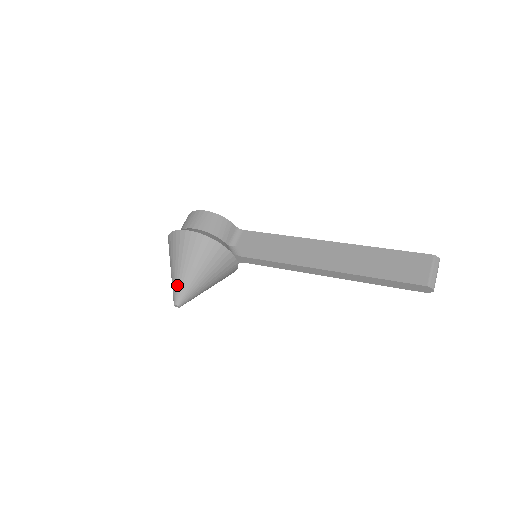
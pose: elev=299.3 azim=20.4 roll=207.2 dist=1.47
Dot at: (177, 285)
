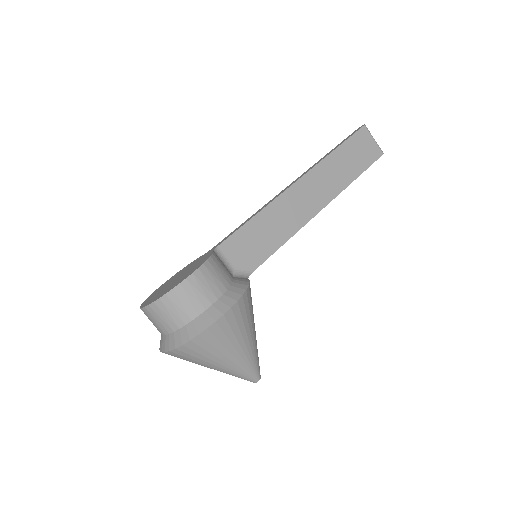
Dot at: (250, 367)
